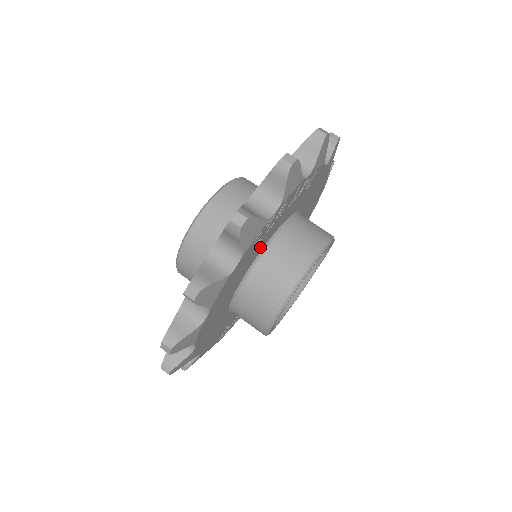
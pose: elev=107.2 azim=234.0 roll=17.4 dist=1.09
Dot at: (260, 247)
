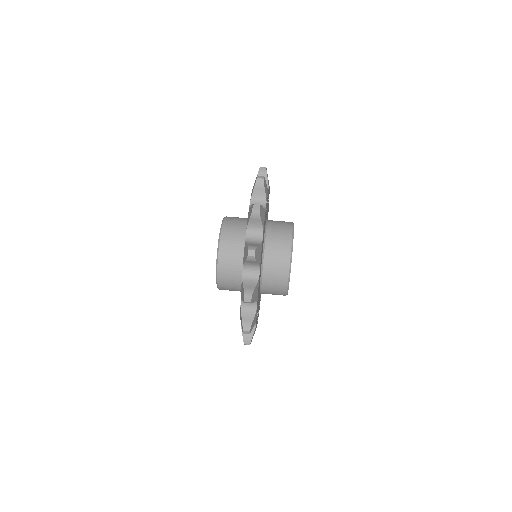
Dot at: occluded
